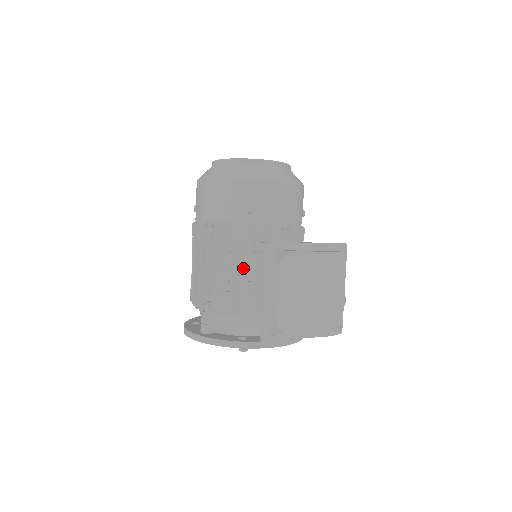
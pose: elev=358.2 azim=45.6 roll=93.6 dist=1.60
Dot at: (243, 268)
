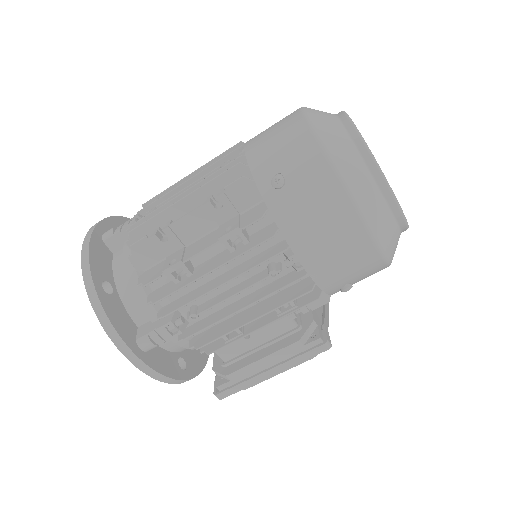
Dot at: occluded
